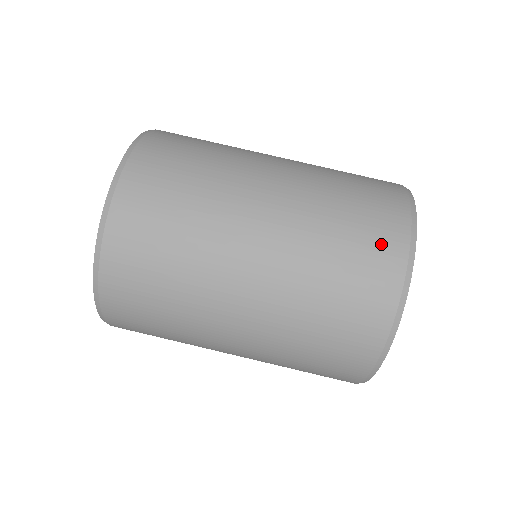
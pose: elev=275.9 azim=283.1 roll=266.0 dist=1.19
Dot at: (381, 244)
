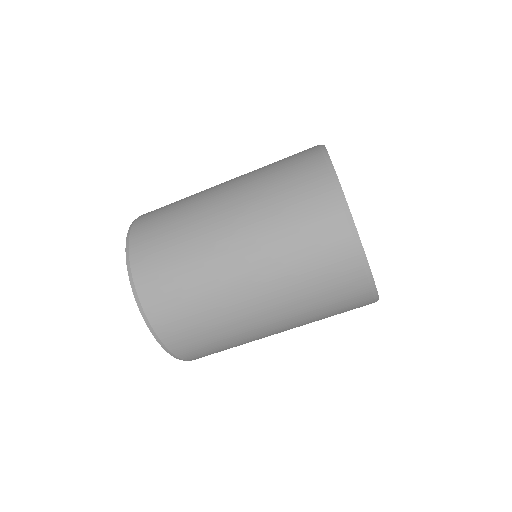
Dot at: (321, 216)
